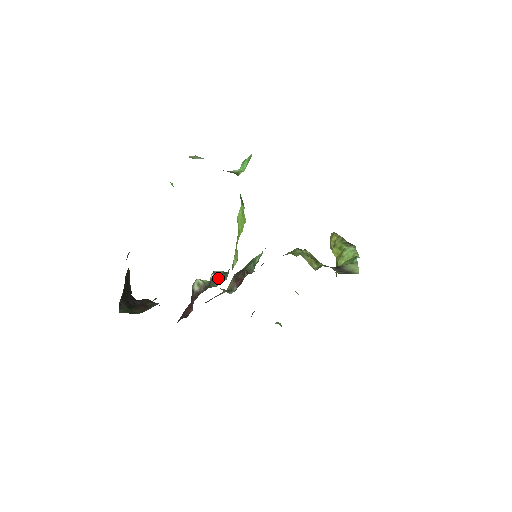
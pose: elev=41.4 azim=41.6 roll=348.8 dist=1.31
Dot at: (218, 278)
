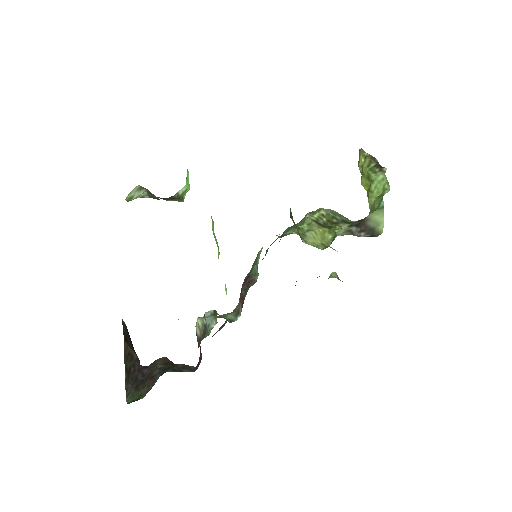
Dot at: (209, 323)
